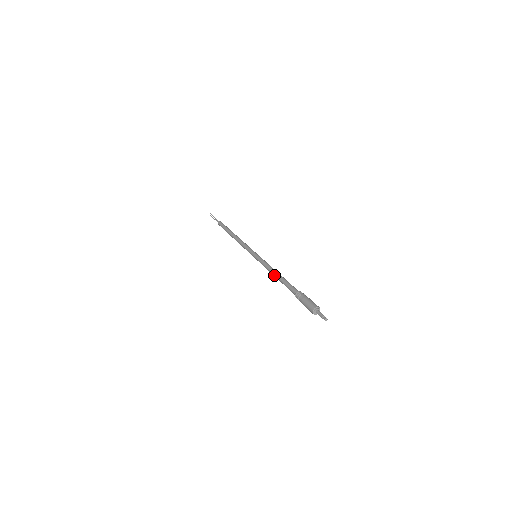
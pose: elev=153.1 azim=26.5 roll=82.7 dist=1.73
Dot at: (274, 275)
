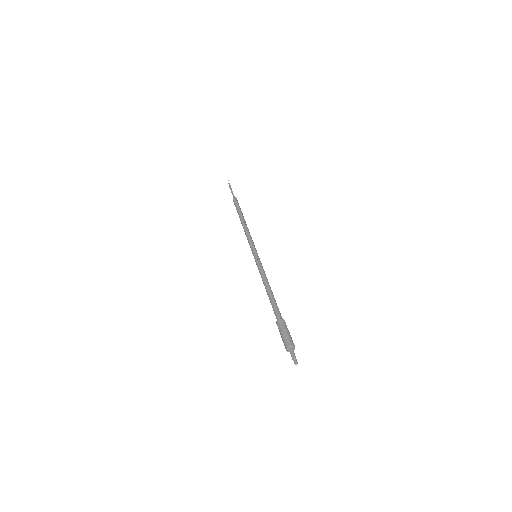
Dot at: (265, 288)
